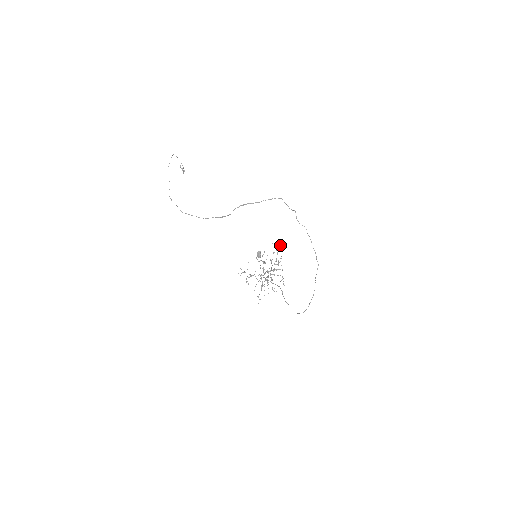
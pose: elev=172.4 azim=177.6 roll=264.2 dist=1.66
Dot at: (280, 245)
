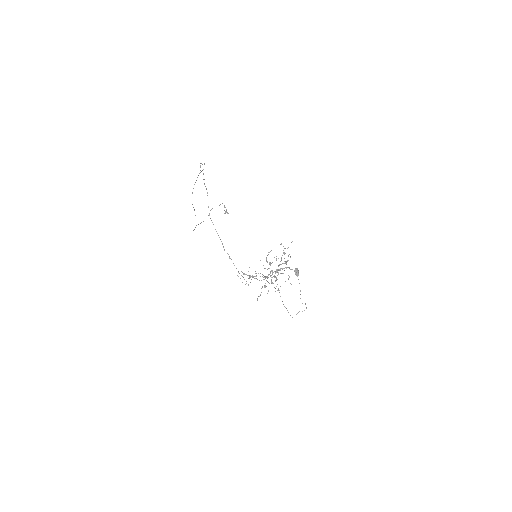
Dot at: occluded
